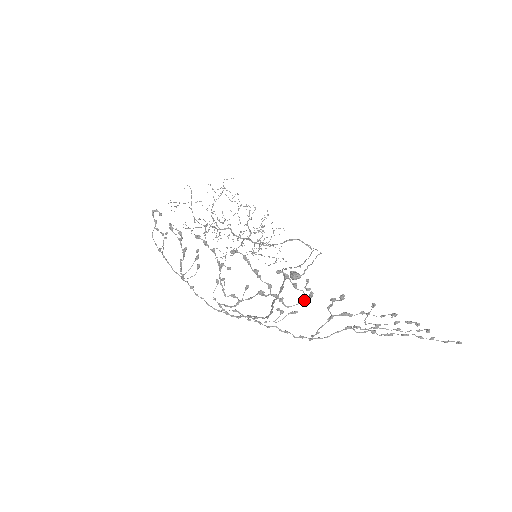
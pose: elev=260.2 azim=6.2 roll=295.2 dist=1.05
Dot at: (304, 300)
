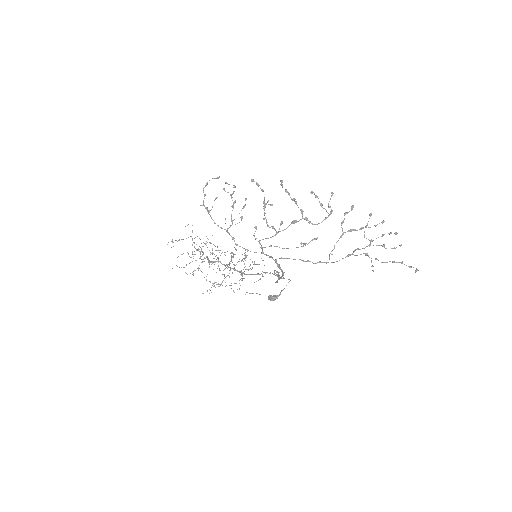
Dot at: (326, 218)
